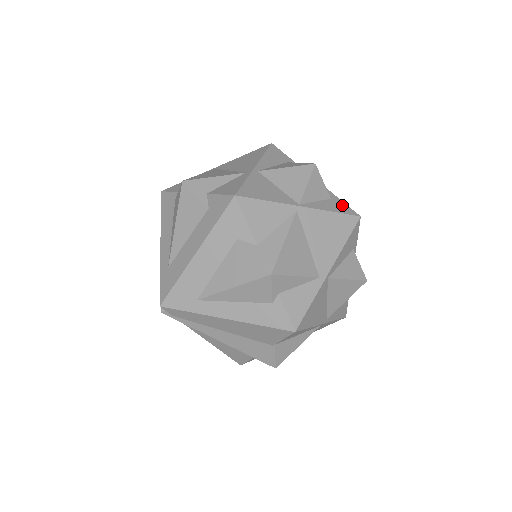
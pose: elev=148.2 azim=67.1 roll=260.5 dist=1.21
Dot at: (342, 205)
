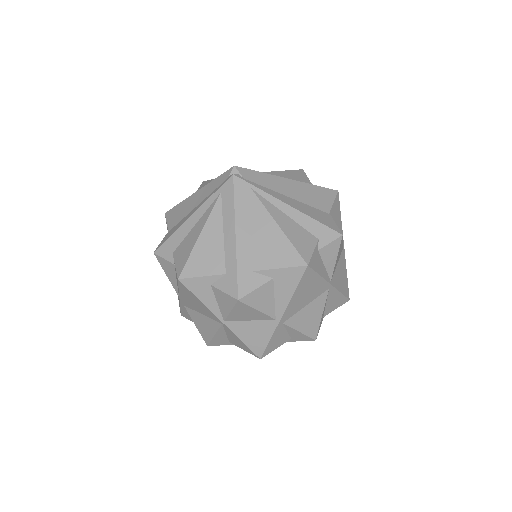
Dot at: occluded
